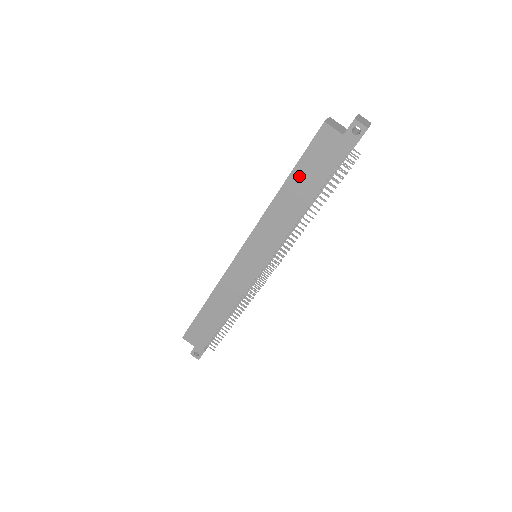
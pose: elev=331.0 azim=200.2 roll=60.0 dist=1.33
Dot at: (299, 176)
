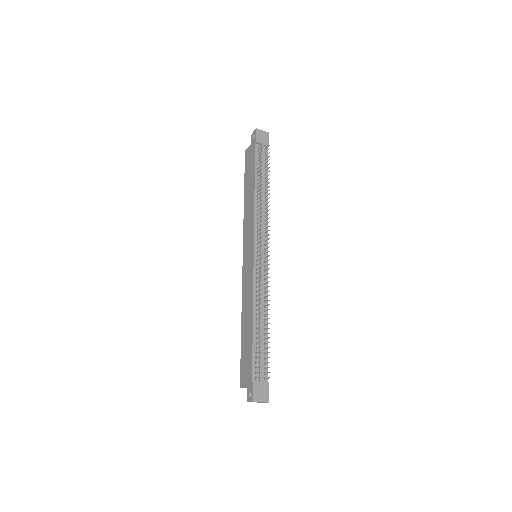
Dot at: (247, 182)
